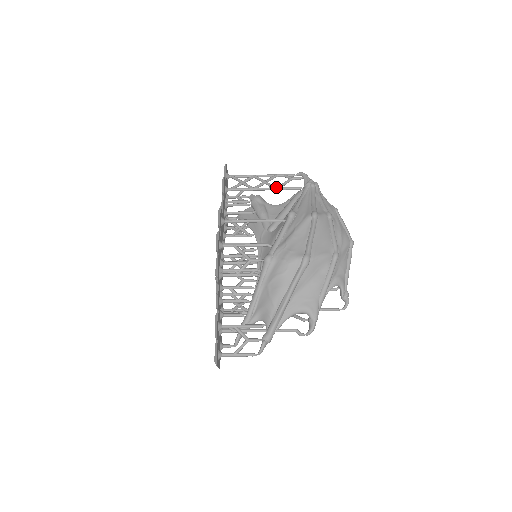
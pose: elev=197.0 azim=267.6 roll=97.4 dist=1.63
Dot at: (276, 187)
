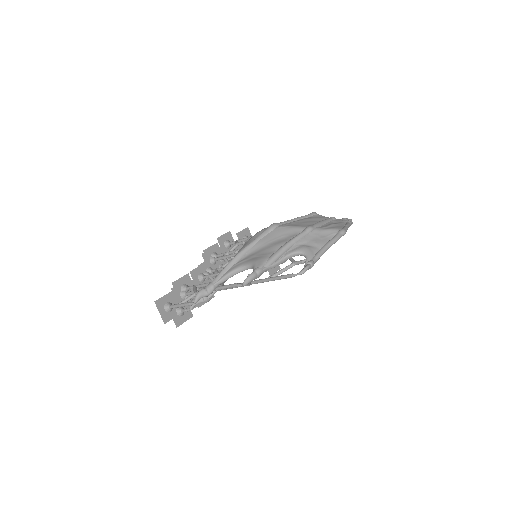
Dot at: occluded
